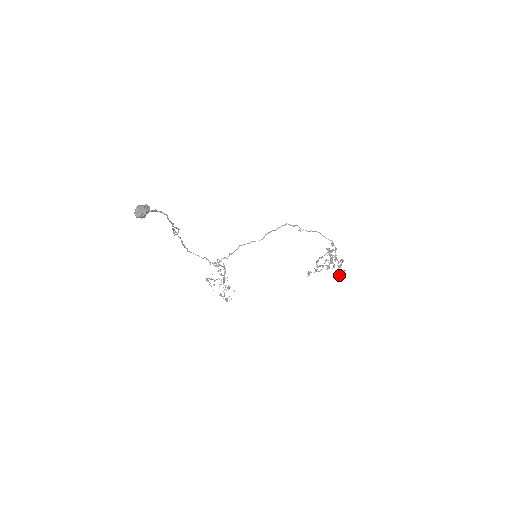
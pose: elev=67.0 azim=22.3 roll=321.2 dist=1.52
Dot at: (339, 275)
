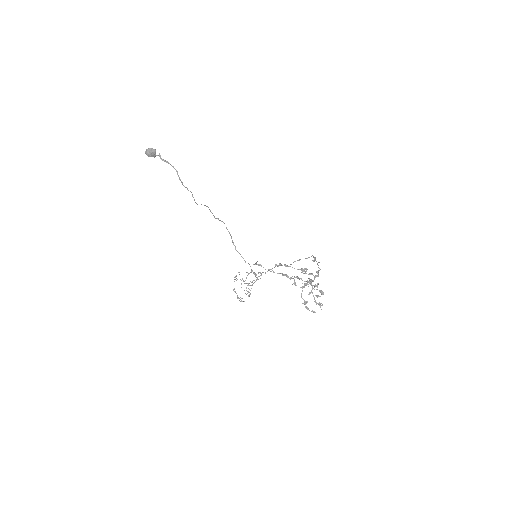
Dot at: occluded
